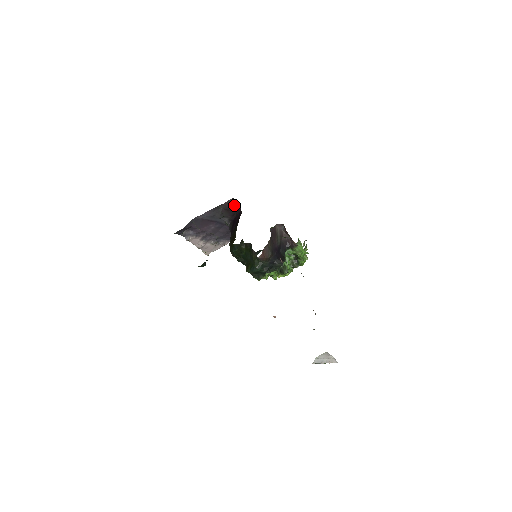
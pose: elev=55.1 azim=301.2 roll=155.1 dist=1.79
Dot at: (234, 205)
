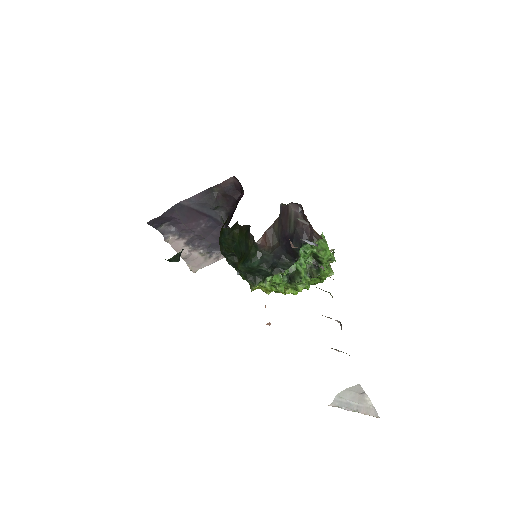
Dot at: (235, 189)
